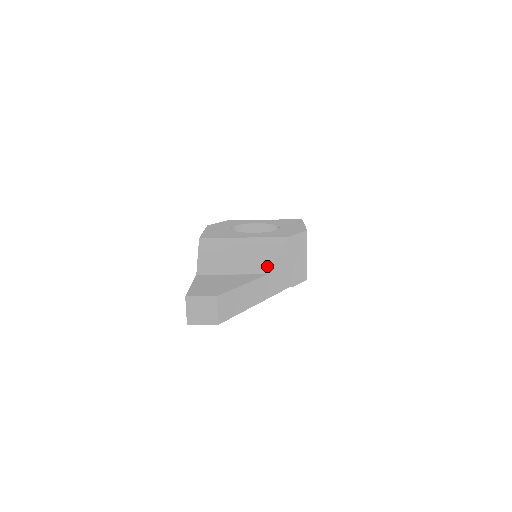
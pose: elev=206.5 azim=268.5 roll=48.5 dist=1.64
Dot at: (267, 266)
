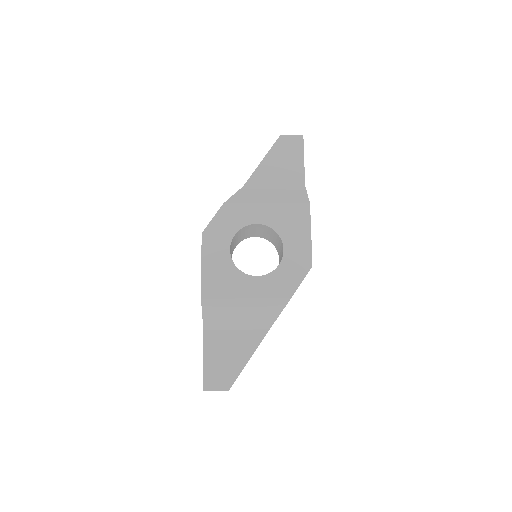
Dot at: (269, 323)
